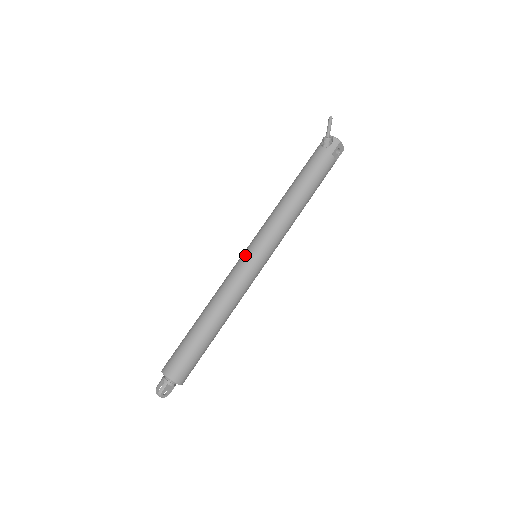
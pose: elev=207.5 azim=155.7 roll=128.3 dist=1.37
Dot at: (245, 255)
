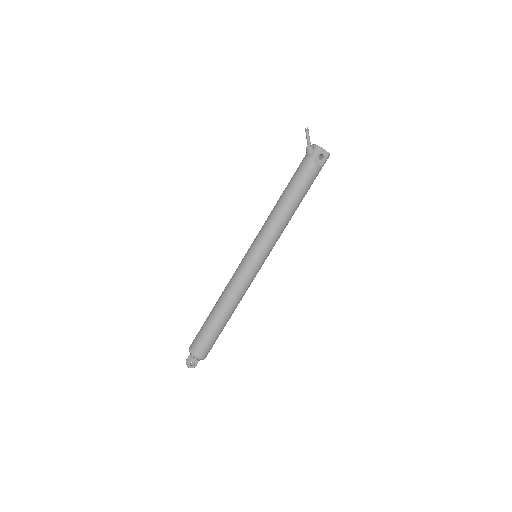
Dot at: (245, 256)
